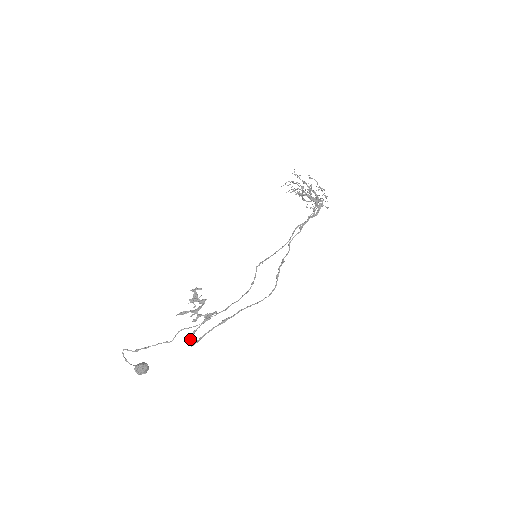
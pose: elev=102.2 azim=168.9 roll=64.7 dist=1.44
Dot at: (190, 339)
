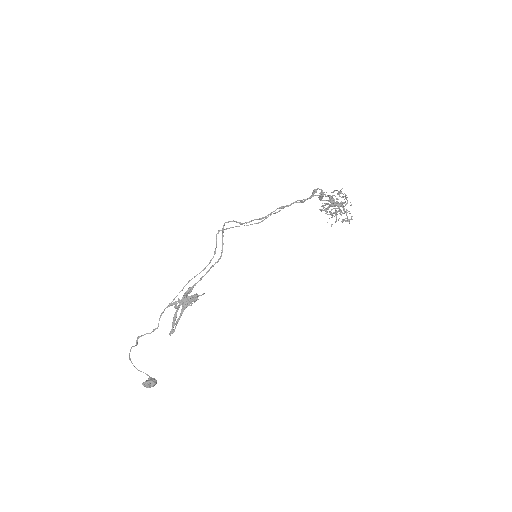
Dot at: (173, 329)
